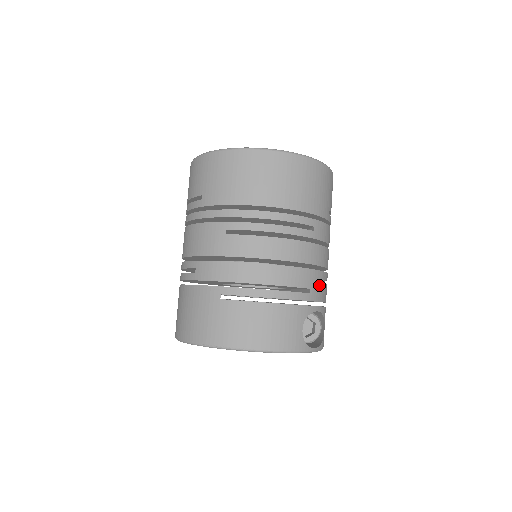
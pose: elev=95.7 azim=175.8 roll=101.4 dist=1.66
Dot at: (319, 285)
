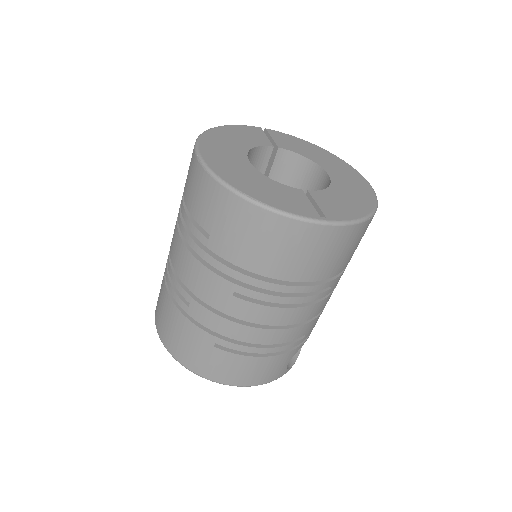
Dot at: occluded
